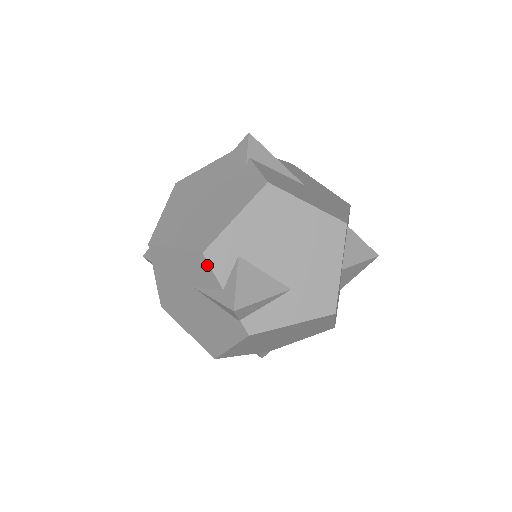
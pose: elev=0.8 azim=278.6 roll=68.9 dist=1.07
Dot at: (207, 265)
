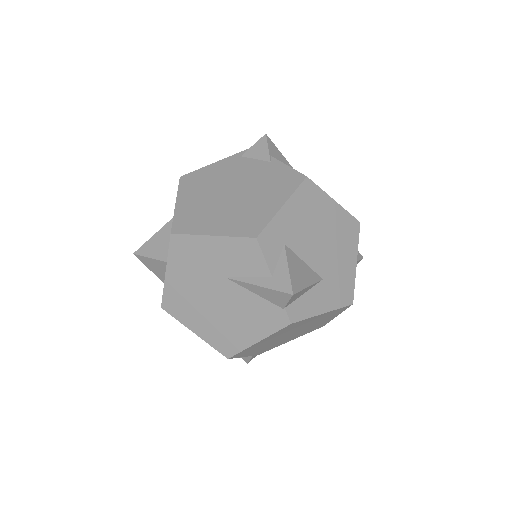
Dot at: (258, 251)
